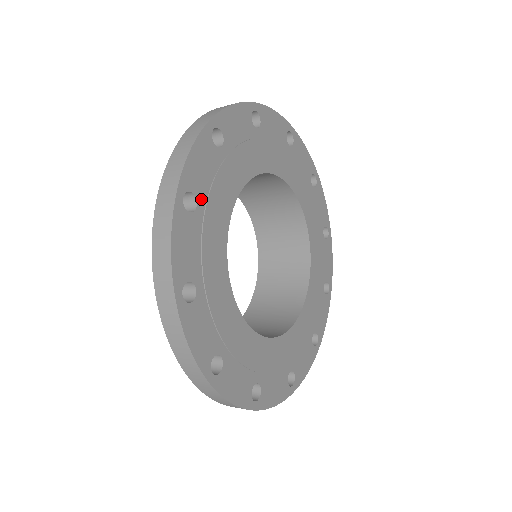
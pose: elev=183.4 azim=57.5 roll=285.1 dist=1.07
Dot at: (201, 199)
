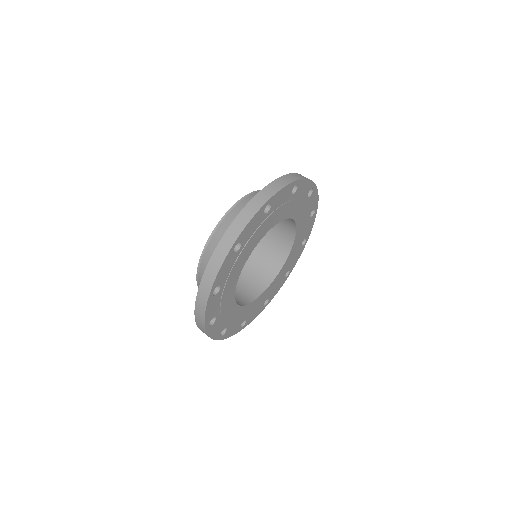
Dot at: (223, 283)
